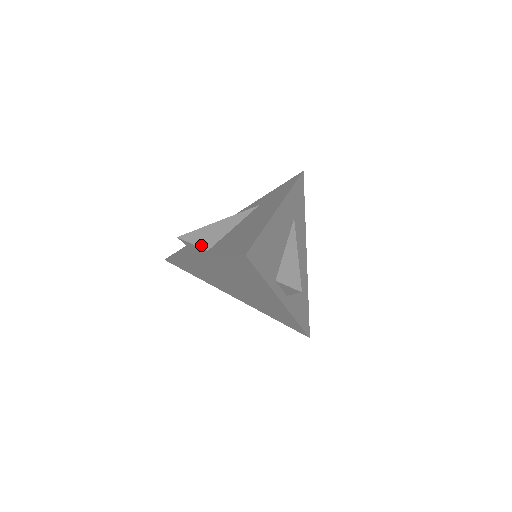
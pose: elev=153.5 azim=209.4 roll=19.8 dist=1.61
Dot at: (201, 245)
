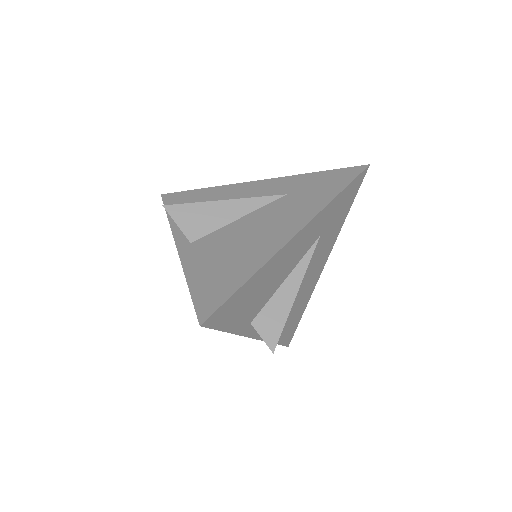
Dot at: (186, 231)
